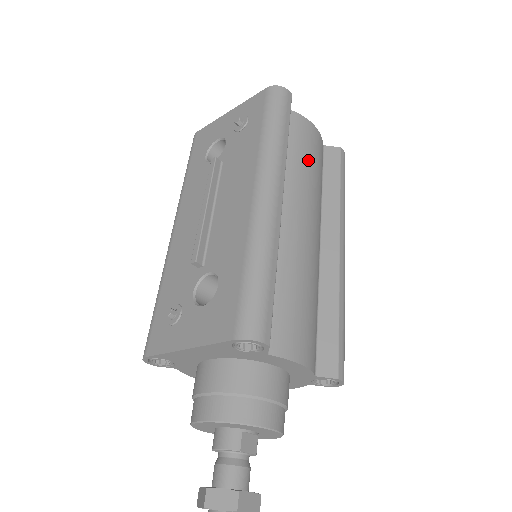
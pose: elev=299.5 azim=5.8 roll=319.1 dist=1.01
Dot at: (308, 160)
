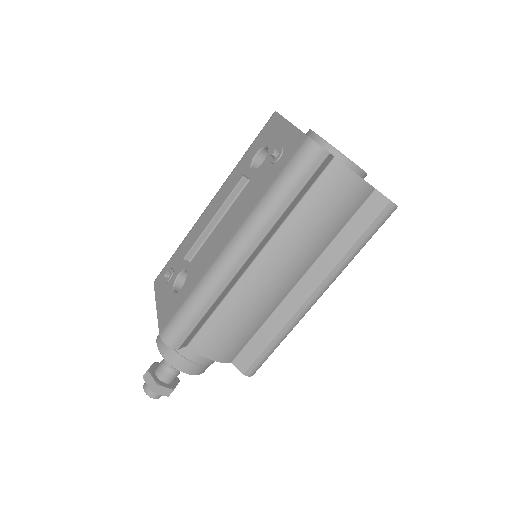
Dot at: (321, 216)
